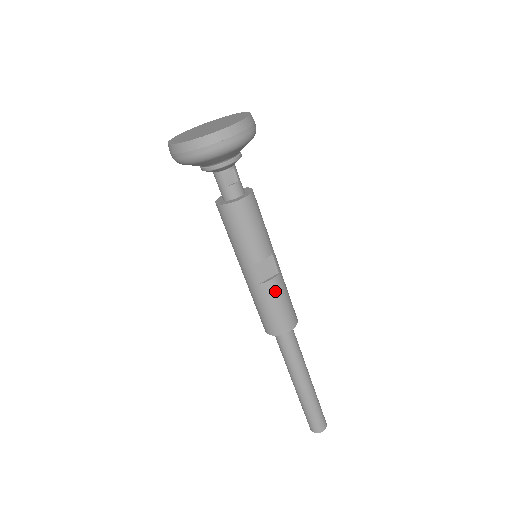
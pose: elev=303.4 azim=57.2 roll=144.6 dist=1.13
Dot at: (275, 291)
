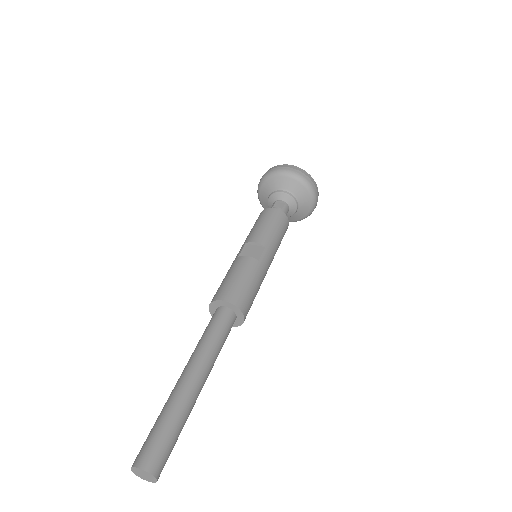
Dot at: (243, 265)
